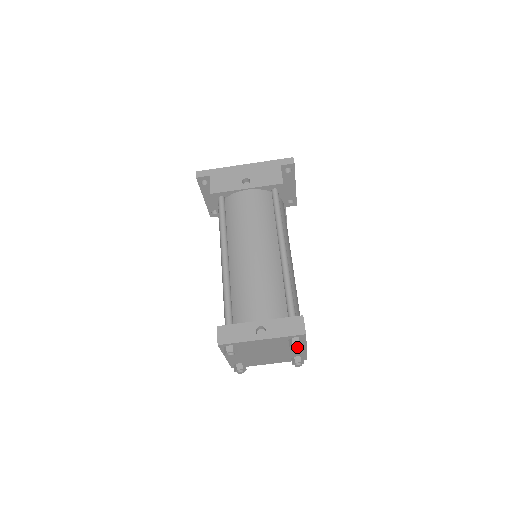
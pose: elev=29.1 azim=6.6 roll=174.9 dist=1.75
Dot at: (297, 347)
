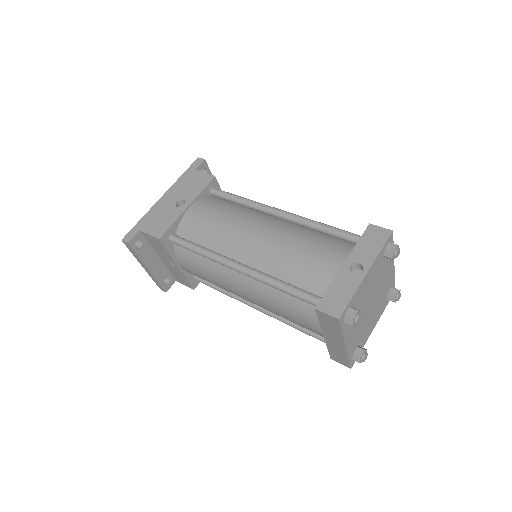
Dot at: (398, 251)
